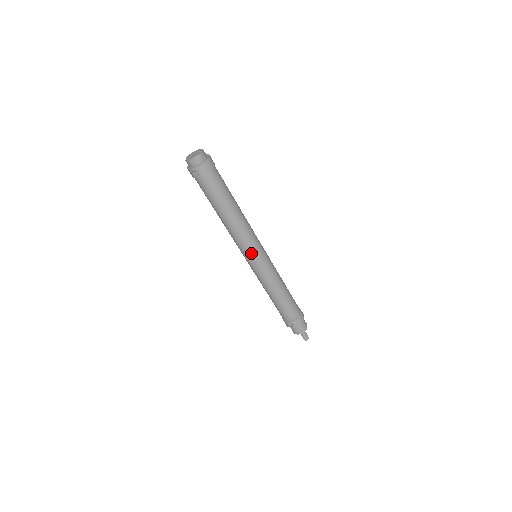
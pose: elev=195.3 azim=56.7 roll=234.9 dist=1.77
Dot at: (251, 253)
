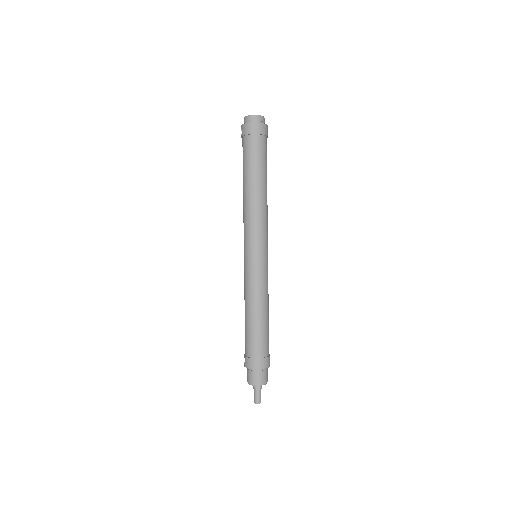
Dot at: (245, 243)
